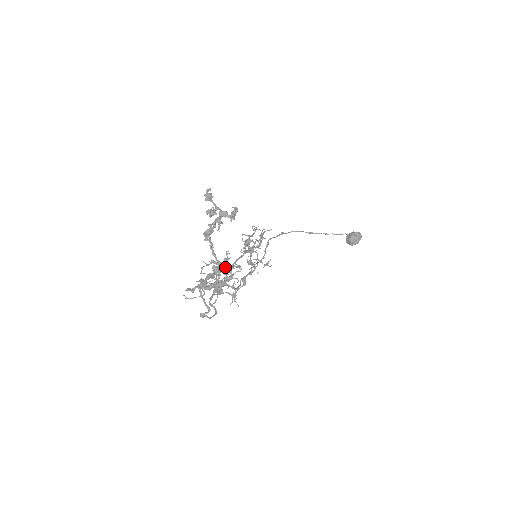
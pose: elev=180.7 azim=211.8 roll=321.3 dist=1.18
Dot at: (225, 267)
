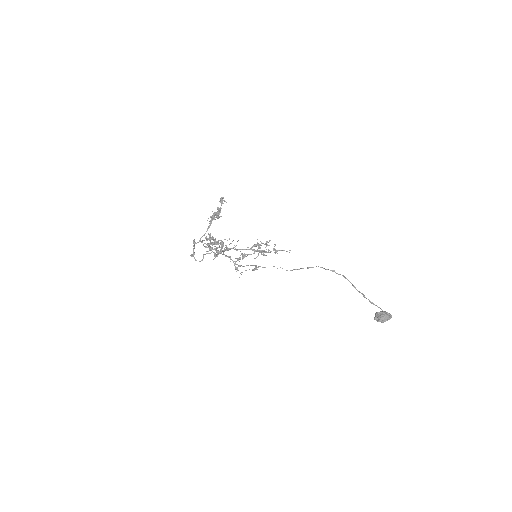
Dot at: (216, 242)
